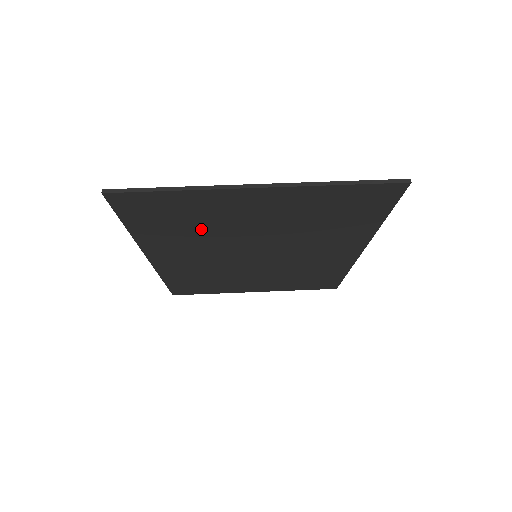
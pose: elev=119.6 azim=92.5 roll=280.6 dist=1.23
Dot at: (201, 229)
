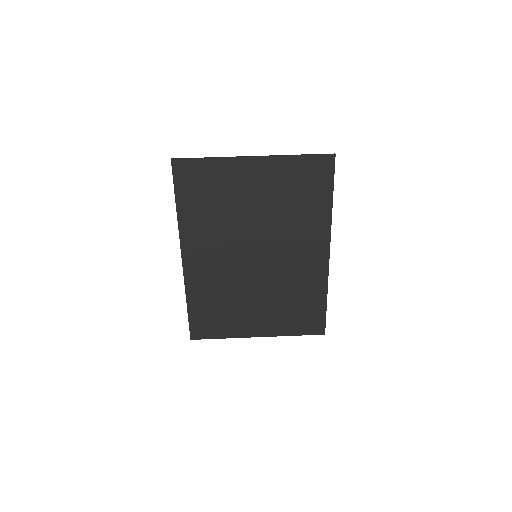
Dot at: (221, 209)
